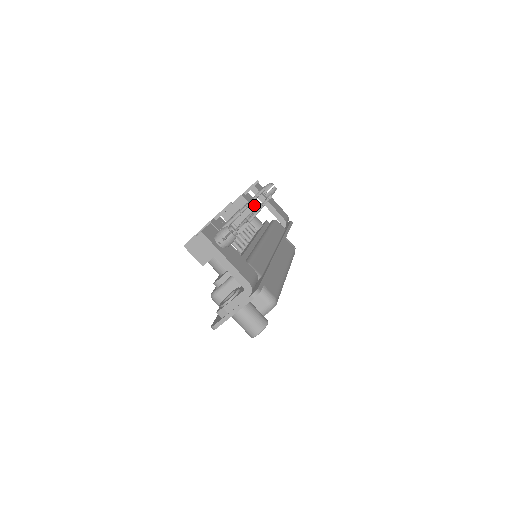
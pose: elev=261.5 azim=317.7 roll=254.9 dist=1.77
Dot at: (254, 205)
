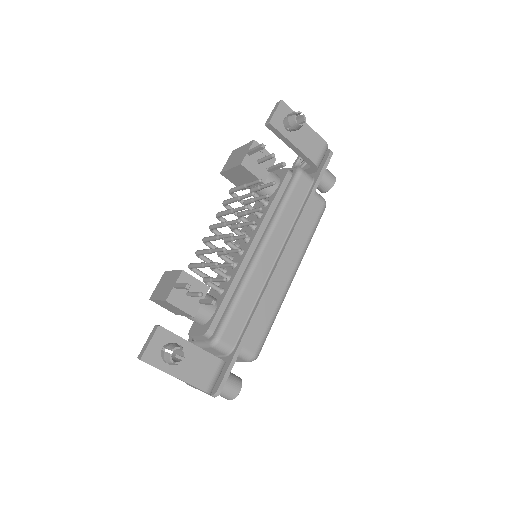
Dot at: (262, 169)
